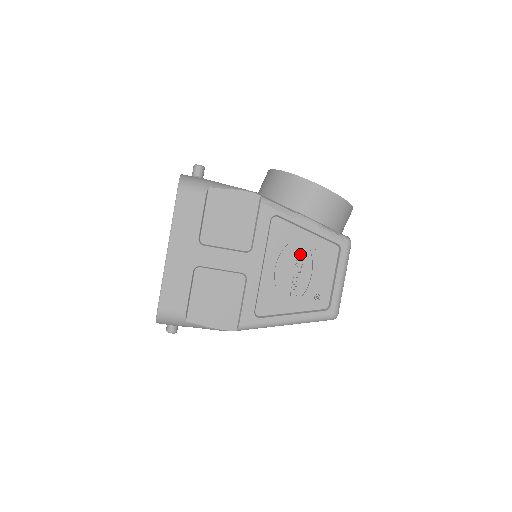
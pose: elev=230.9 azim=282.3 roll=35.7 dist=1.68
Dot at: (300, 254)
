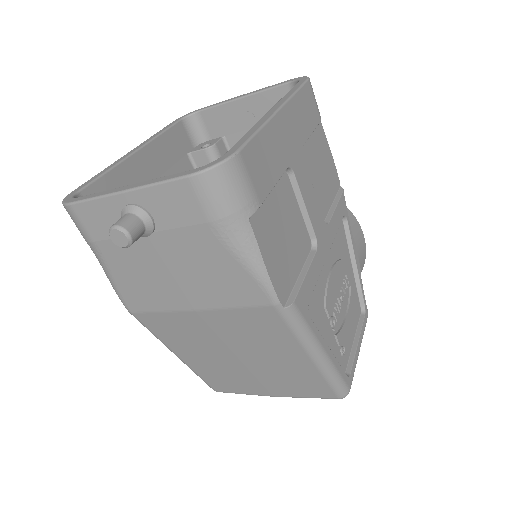
Dot at: (344, 282)
